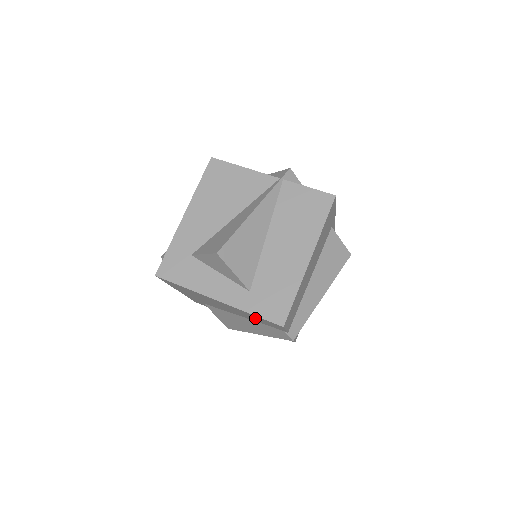
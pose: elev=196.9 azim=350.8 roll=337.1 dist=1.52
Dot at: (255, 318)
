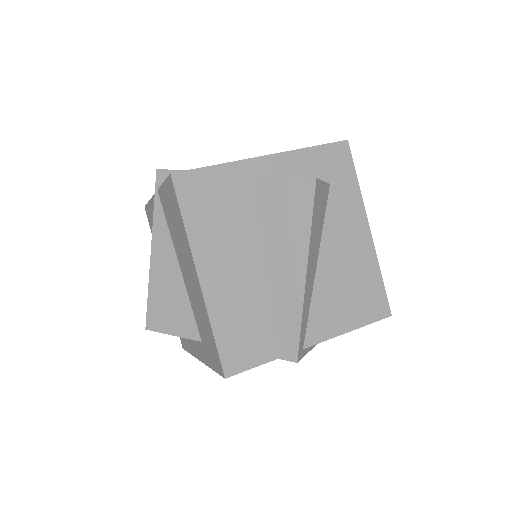
Dot at: occluded
